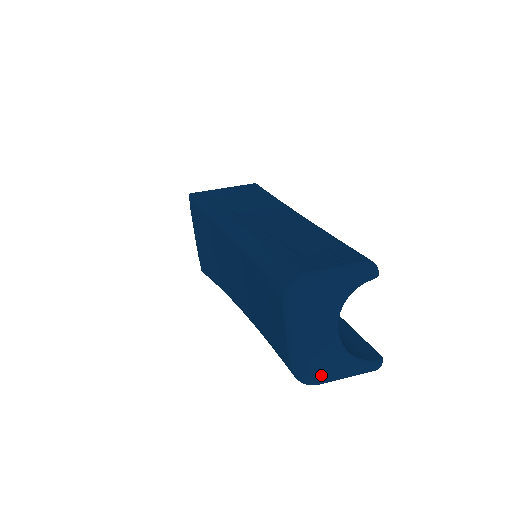
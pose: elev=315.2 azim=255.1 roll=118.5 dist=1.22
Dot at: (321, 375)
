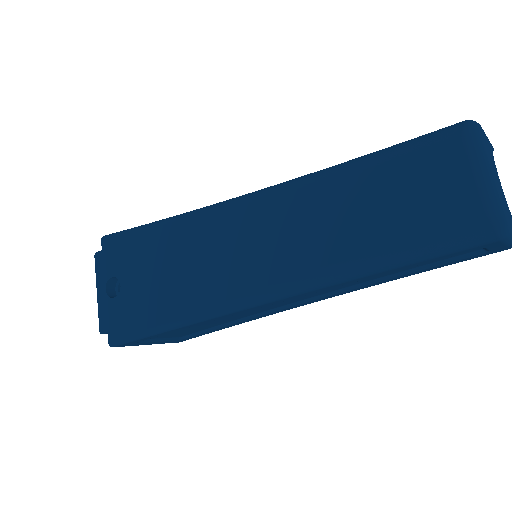
Dot at: (510, 221)
